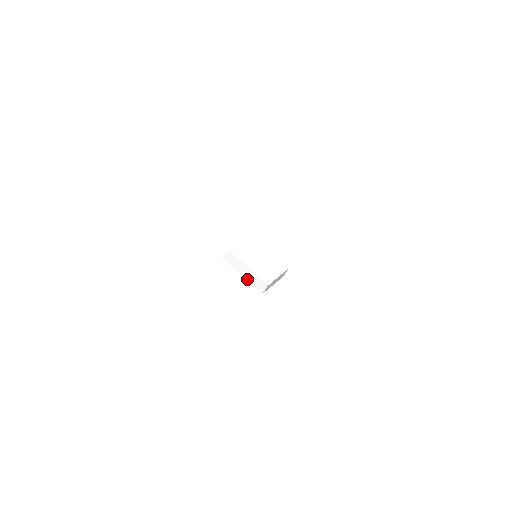
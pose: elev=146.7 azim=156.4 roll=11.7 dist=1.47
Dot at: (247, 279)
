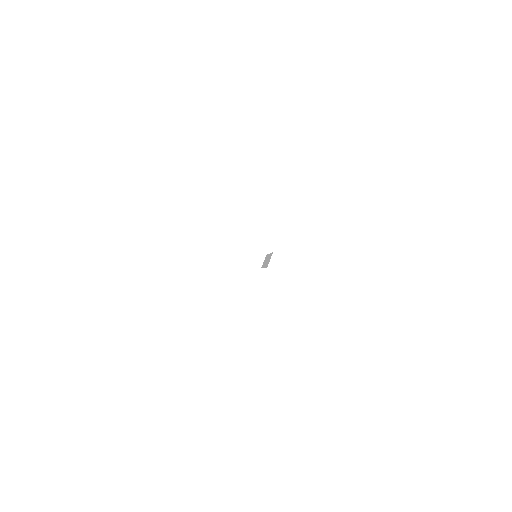
Dot at: occluded
